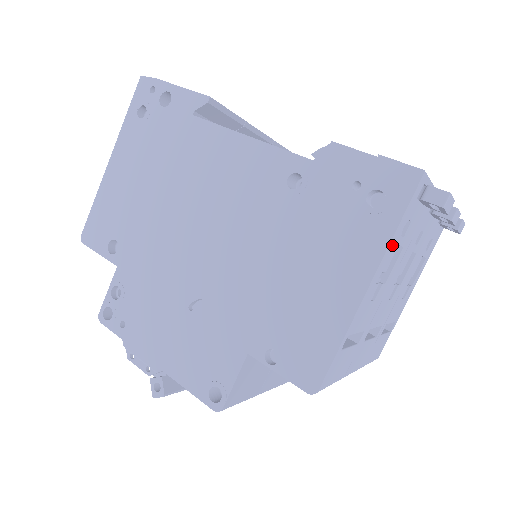
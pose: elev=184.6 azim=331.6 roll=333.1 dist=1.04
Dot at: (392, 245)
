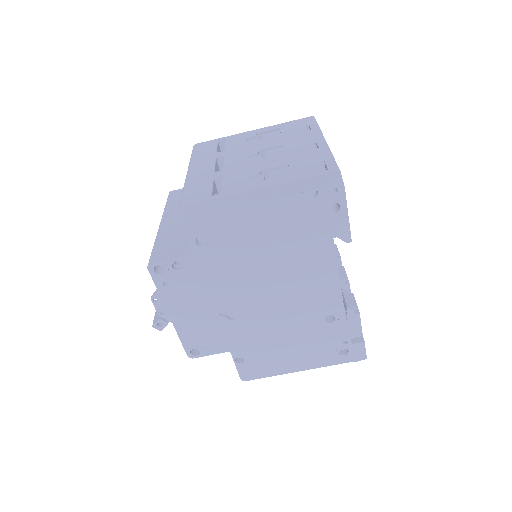
Dot at: occluded
